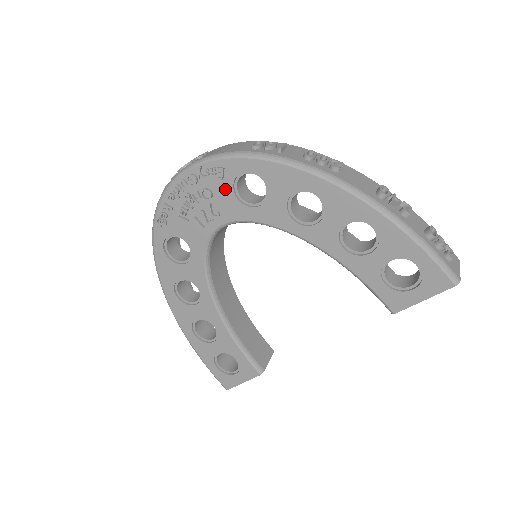
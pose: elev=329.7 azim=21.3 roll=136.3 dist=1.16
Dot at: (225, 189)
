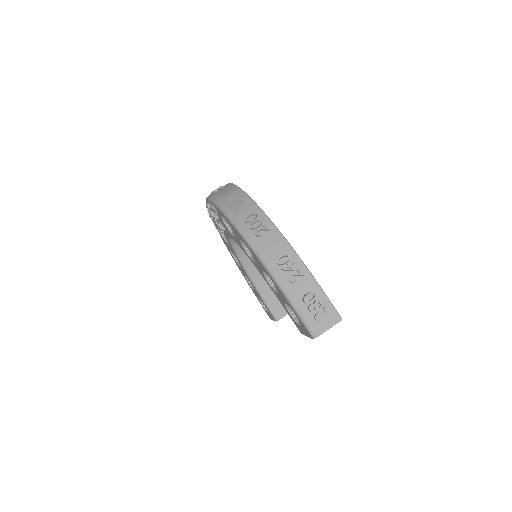
Dot at: (221, 219)
